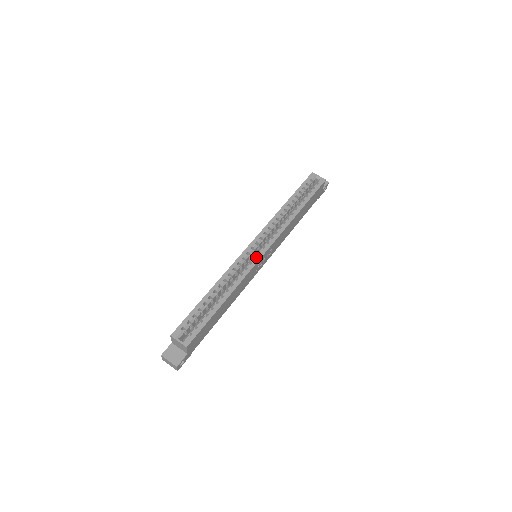
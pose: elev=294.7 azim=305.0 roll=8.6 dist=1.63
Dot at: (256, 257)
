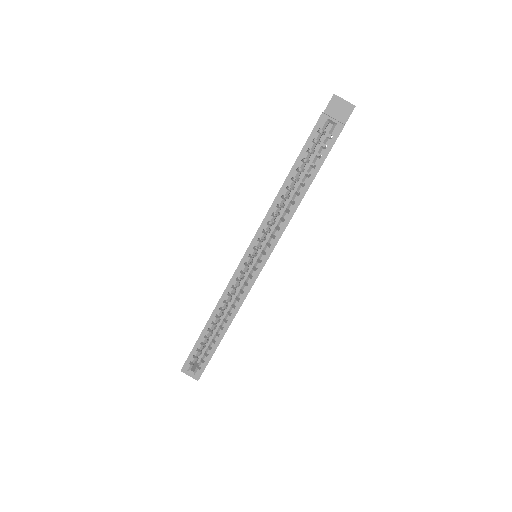
Dot at: (252, 275)
